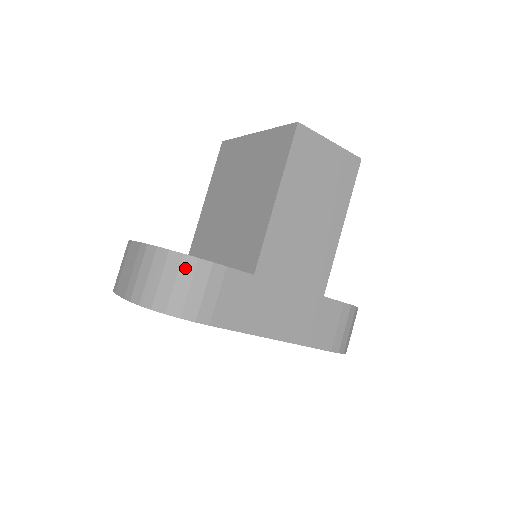
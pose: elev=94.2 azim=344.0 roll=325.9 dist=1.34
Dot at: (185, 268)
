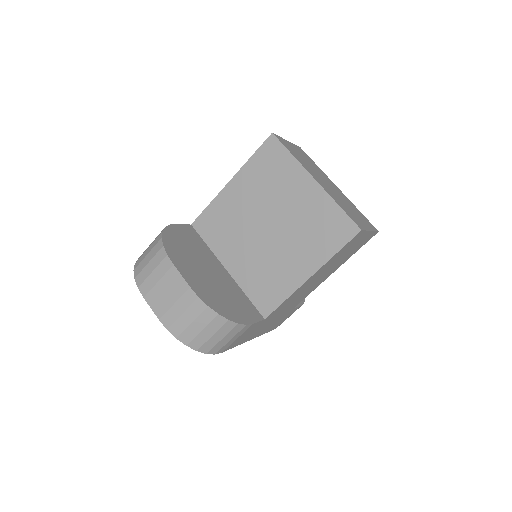
Dot at: (225, 328)
